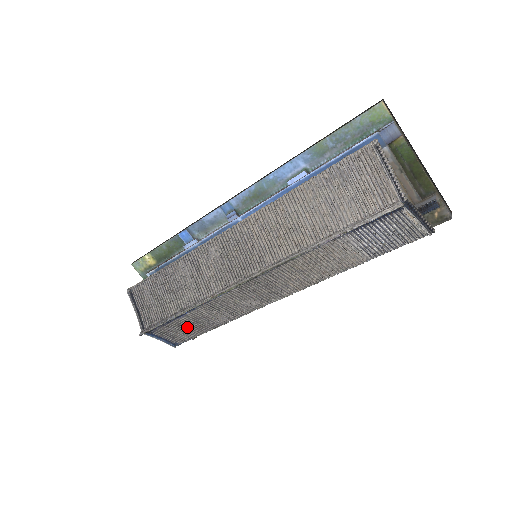
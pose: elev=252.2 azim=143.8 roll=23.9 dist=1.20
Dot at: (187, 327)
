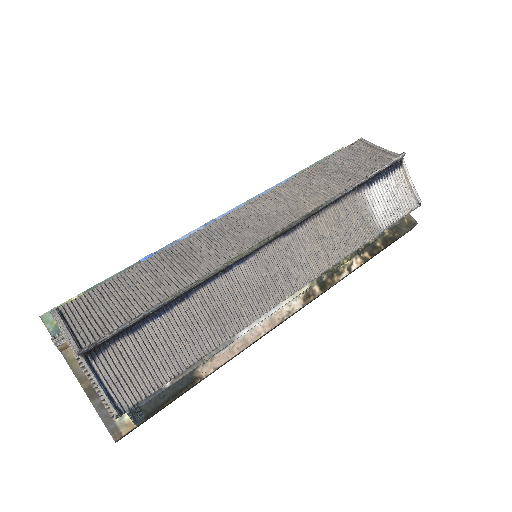
Dot at: (159, 350)
